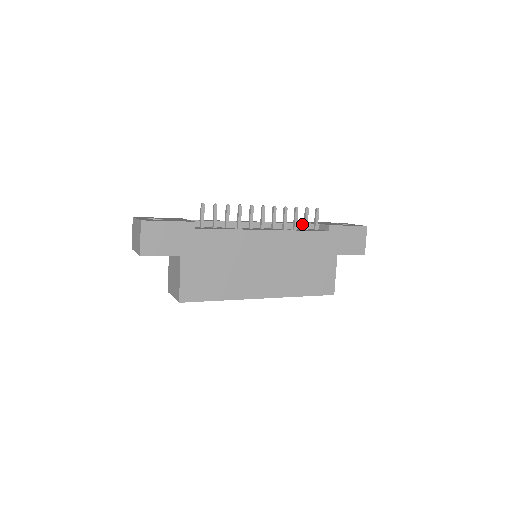
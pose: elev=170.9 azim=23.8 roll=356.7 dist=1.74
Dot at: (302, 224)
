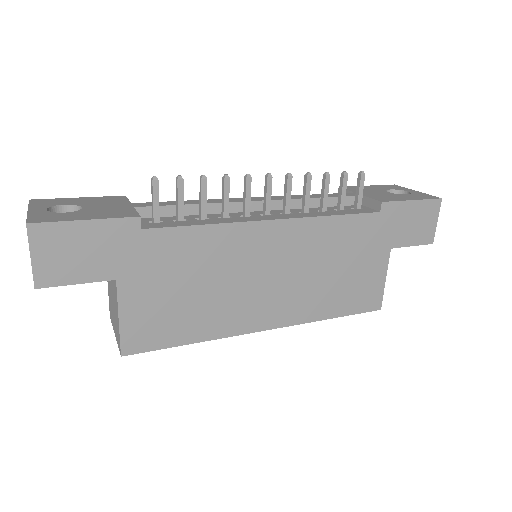
Dot at: (334, 198)
